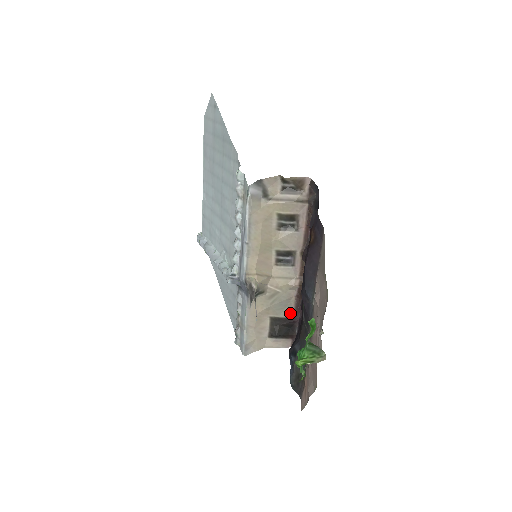
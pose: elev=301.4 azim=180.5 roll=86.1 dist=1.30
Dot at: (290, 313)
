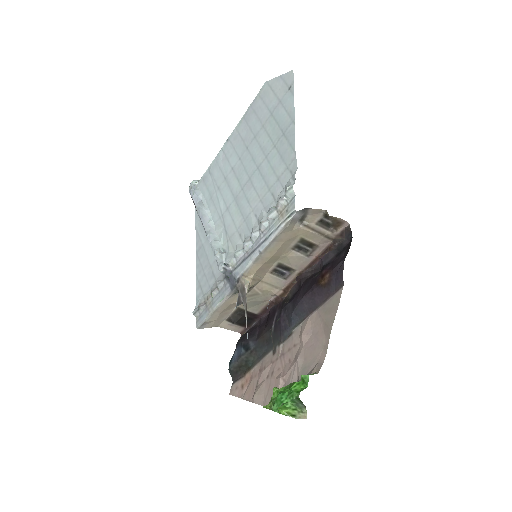
Dot at: (257, 310)
